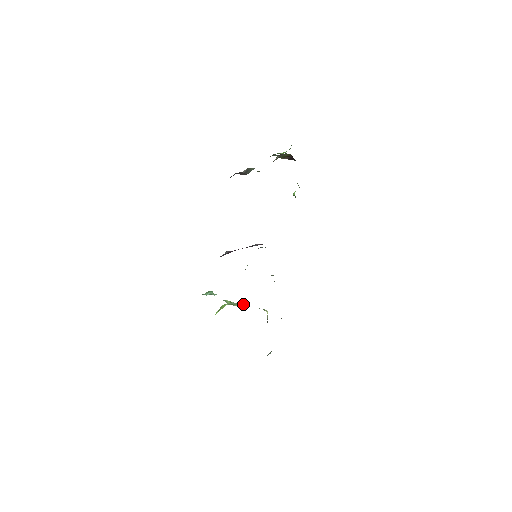
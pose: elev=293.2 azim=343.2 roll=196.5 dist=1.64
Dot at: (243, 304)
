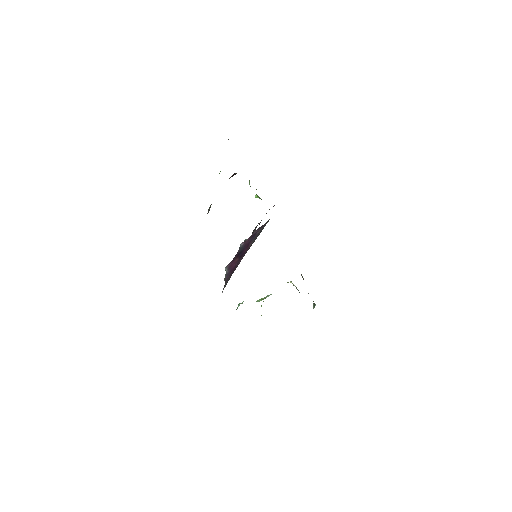
Dot at: occluded
